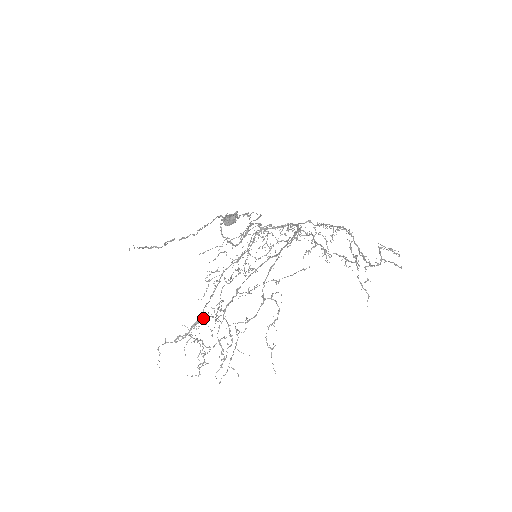
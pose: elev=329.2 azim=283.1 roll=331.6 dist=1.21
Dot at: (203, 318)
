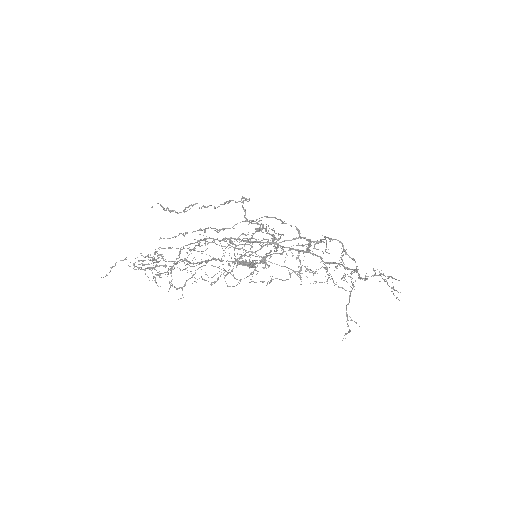
Dot at: occluded
